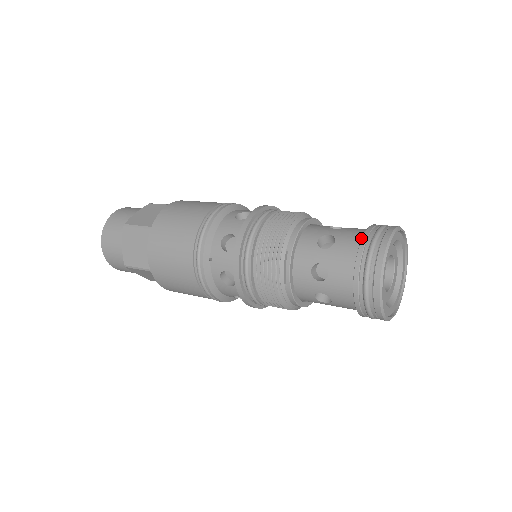
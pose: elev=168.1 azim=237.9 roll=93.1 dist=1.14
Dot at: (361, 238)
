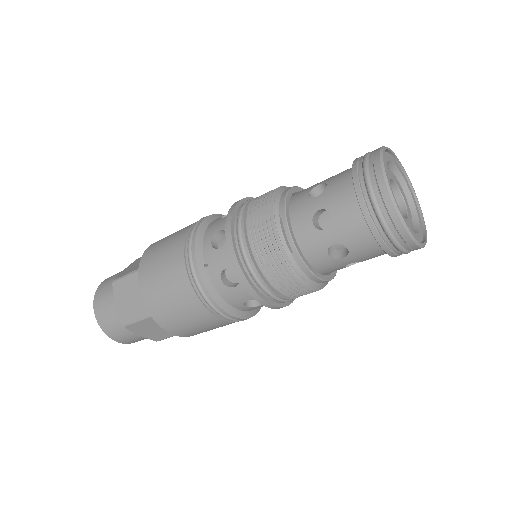
Dot at: occluded
